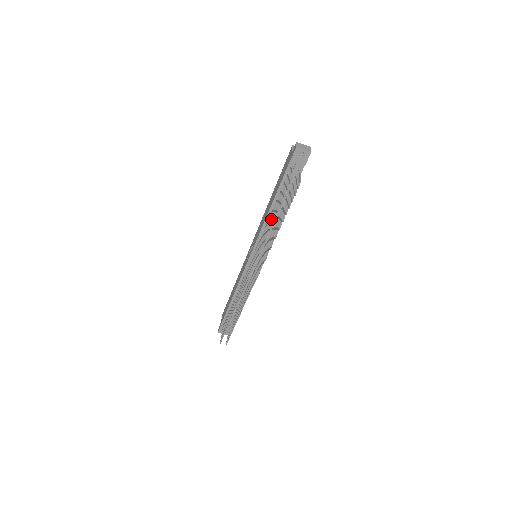
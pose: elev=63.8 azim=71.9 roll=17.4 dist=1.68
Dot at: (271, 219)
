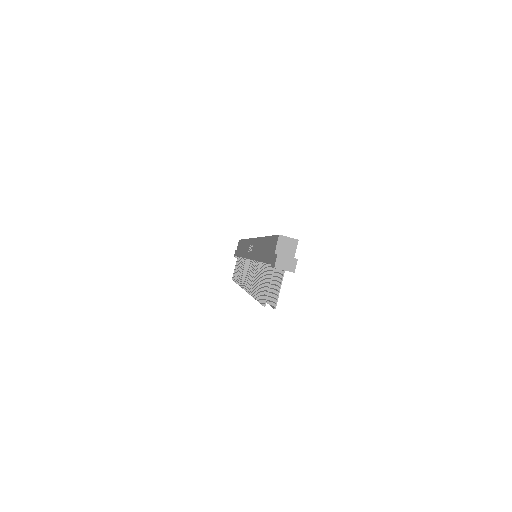
Dot at: (256, 281)
